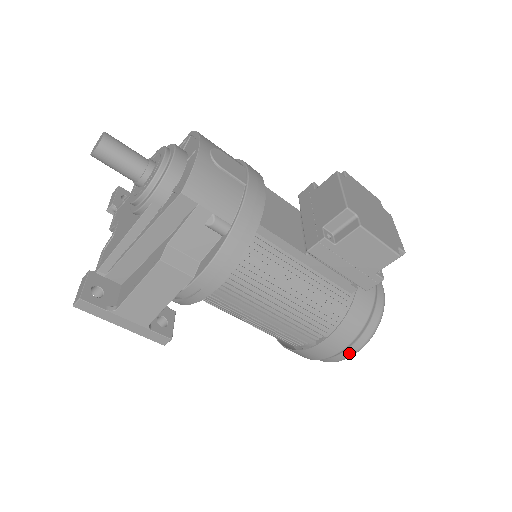
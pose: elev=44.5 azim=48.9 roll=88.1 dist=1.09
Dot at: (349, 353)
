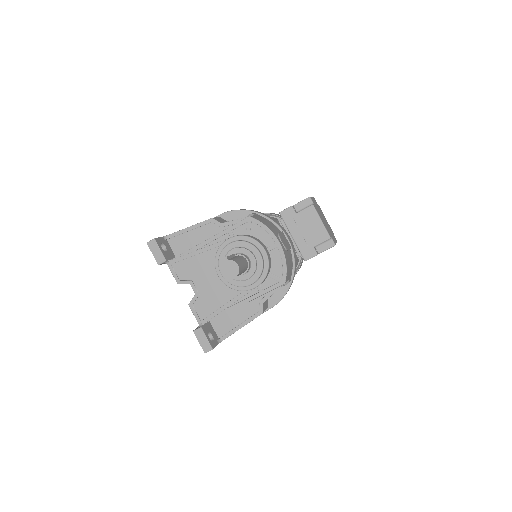
Dot at: occluded
